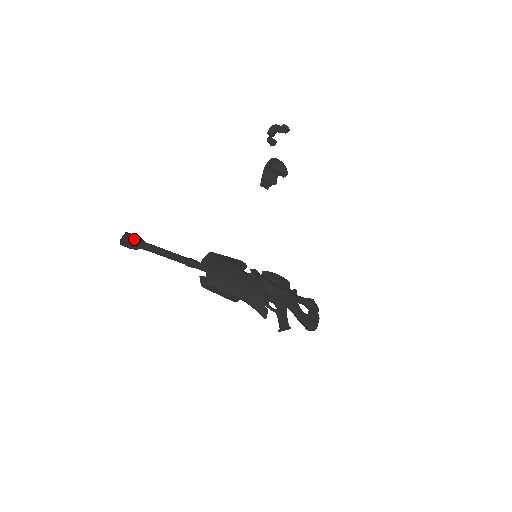
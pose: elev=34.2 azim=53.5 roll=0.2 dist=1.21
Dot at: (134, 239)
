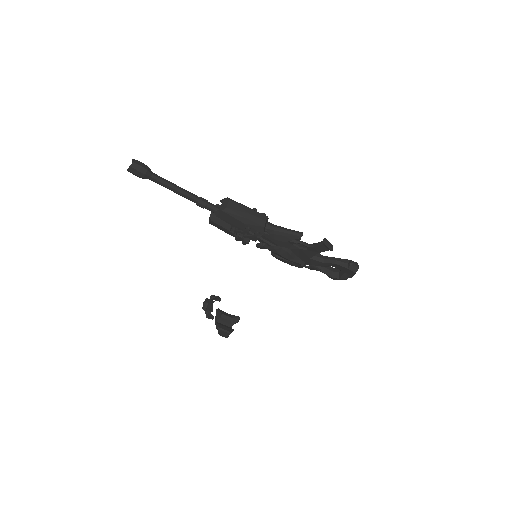
Dot at: (142, 164)
